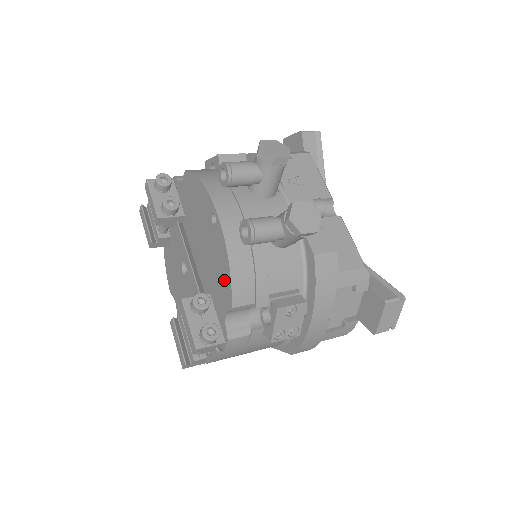
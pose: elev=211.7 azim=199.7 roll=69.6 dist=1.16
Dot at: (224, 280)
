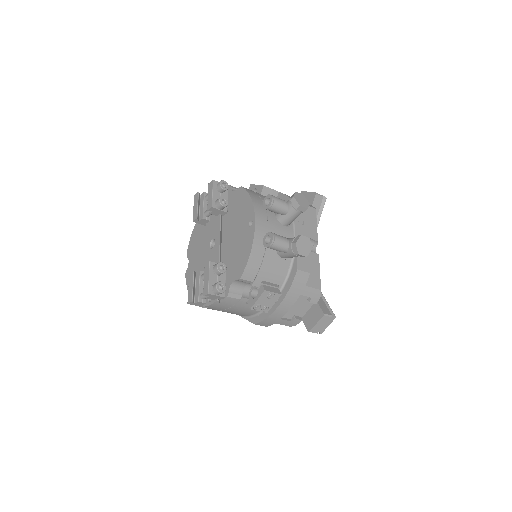
Dot at: (242, 261)
